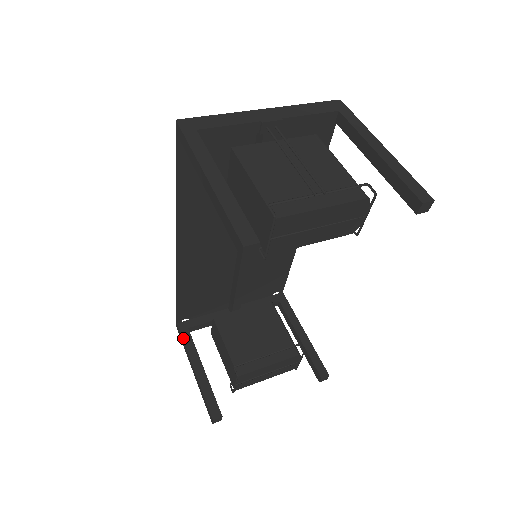
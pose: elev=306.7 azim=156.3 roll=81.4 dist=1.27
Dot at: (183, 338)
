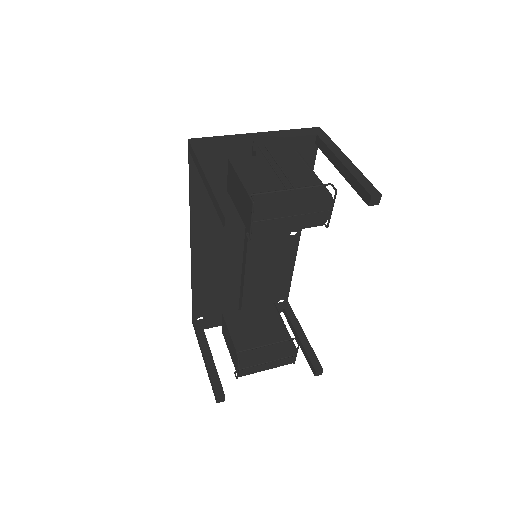
Dot at: (197, 333)
